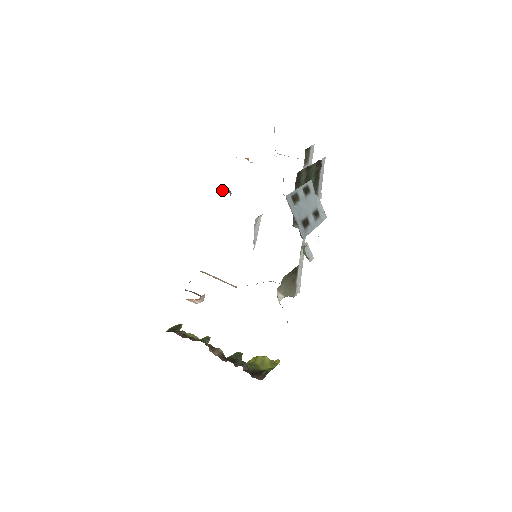
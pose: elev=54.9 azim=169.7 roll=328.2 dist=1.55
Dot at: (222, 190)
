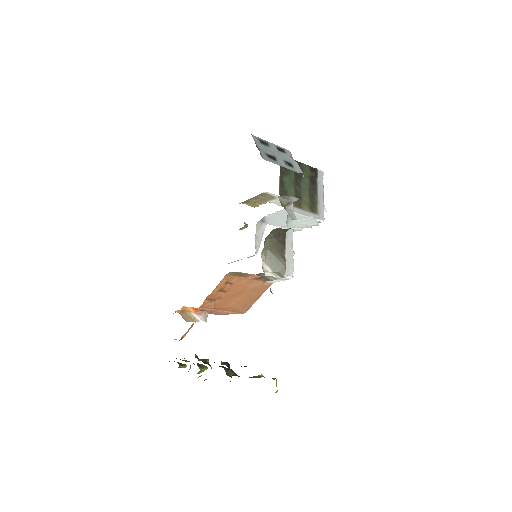
Dot at: occluded
